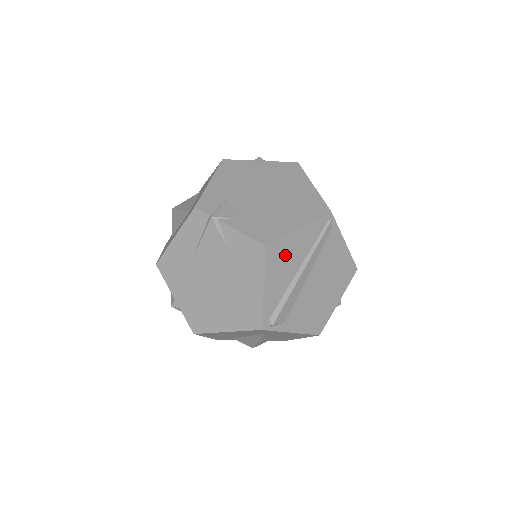
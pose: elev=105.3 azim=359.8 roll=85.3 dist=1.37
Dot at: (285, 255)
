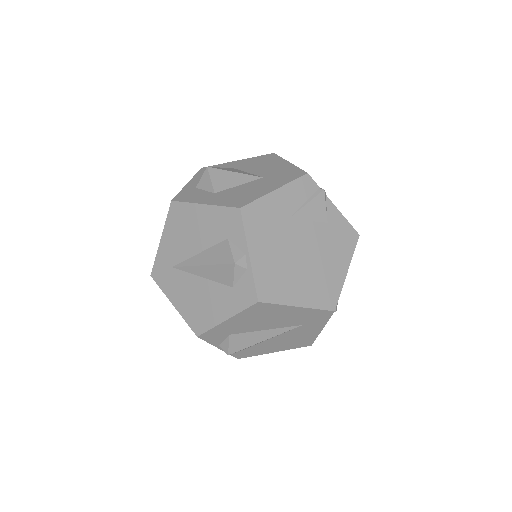
Dot at: occluded
